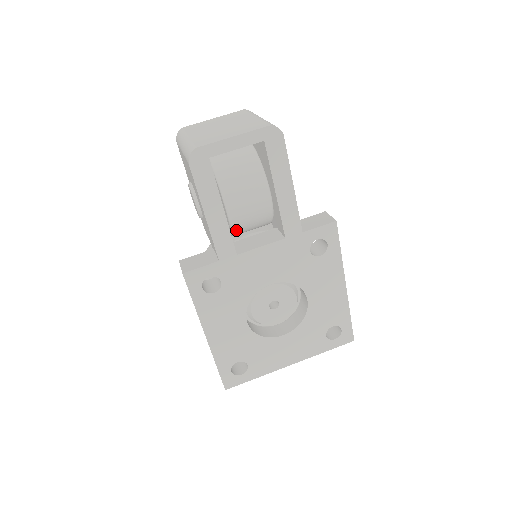
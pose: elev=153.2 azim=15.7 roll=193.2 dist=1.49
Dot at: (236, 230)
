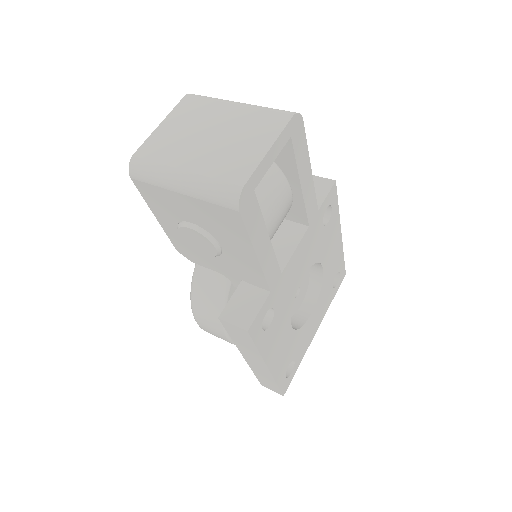
Dot at: occluded
